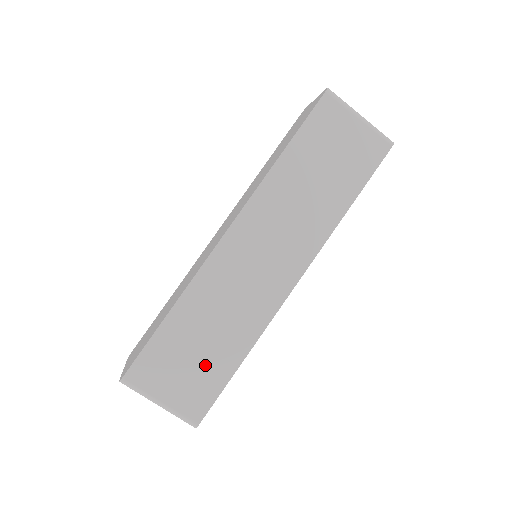
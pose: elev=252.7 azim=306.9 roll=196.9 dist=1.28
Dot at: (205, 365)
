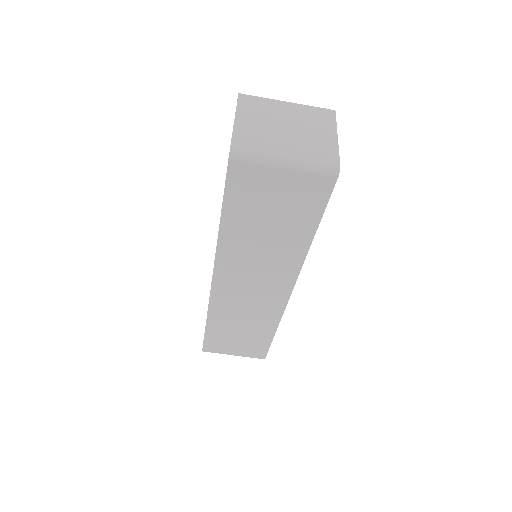
Dot at: (250, 339)
